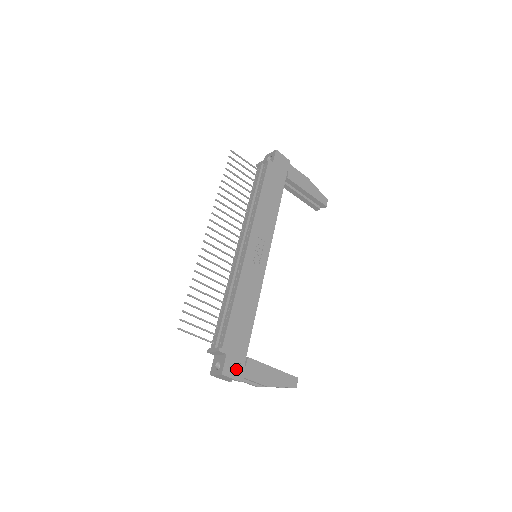
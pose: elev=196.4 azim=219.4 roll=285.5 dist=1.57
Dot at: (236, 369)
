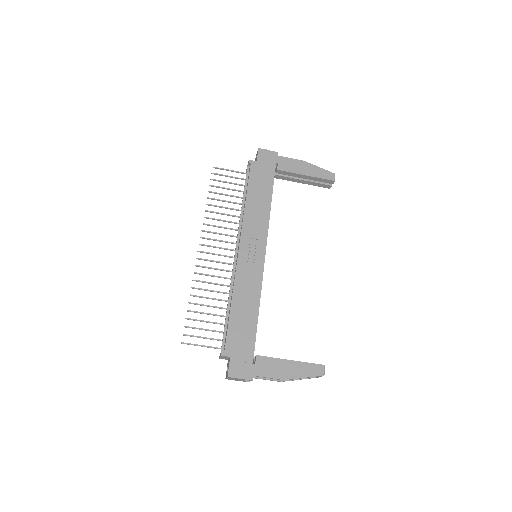
Dot at: (244, 369)
